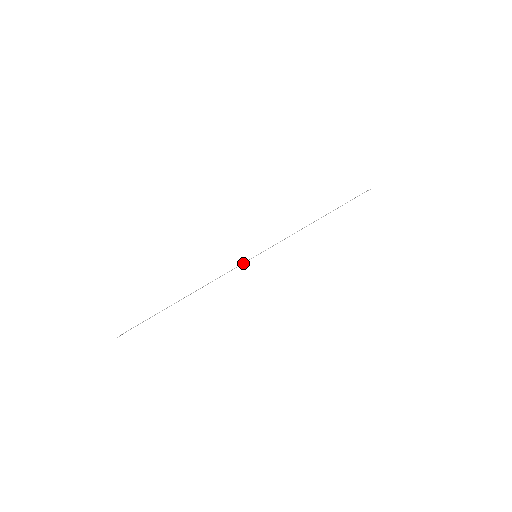
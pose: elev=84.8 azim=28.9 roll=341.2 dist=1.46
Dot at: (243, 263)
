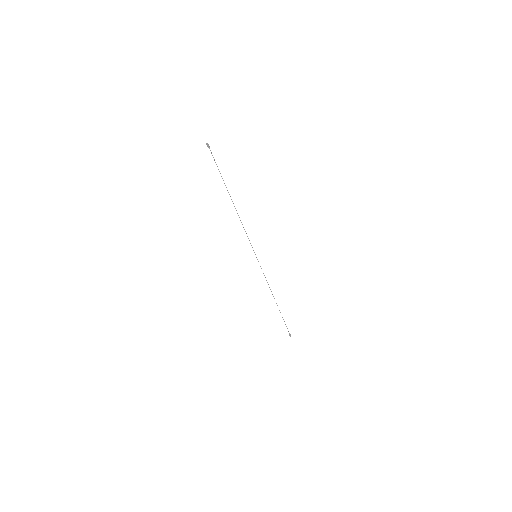
Dot at: occluded
